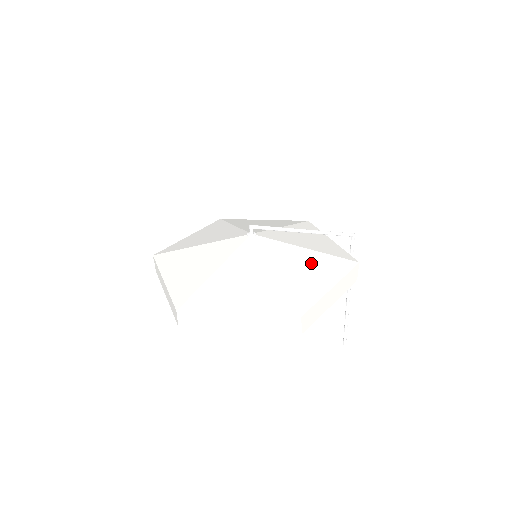
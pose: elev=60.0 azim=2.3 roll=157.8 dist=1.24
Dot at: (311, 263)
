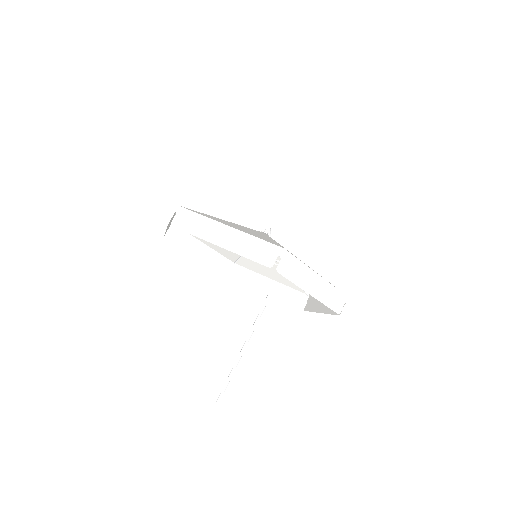
Dot at: occluded
